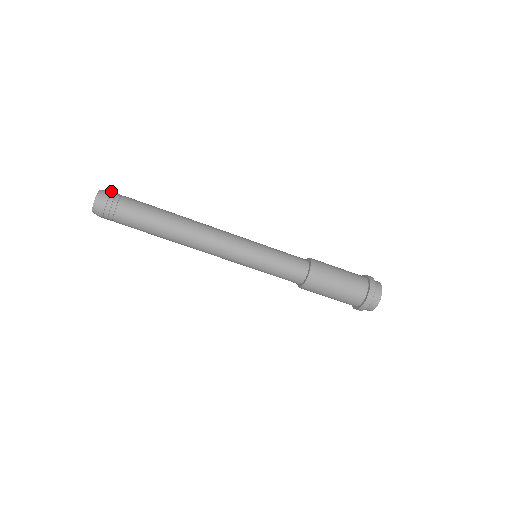
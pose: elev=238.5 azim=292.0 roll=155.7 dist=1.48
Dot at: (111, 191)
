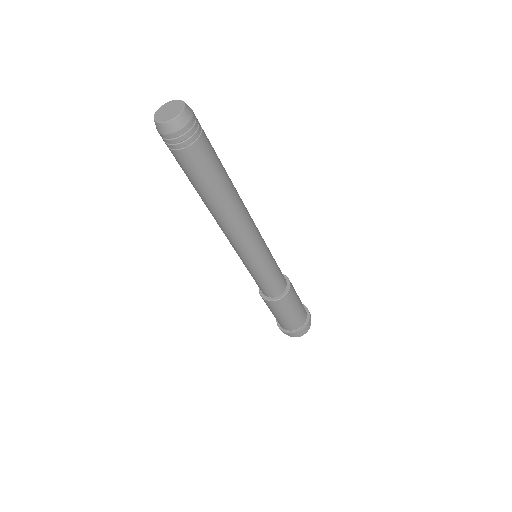
Dot at: occluded
